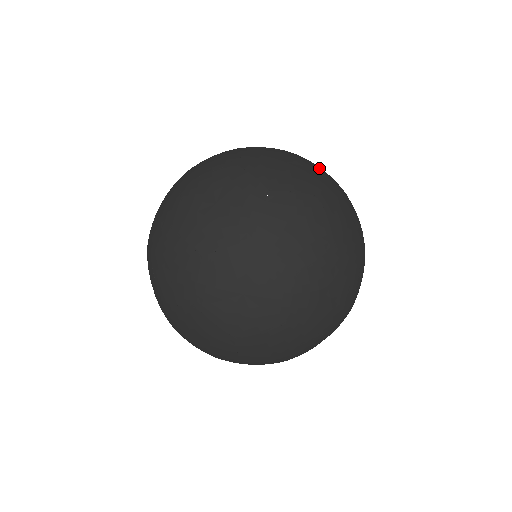
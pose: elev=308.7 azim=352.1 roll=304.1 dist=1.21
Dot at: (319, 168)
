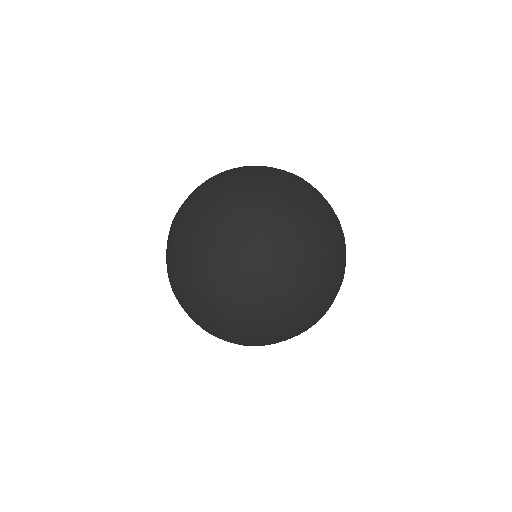
Dot at: (293, 175)
